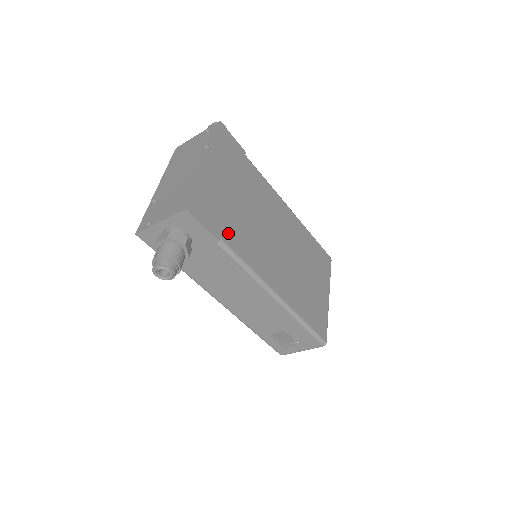
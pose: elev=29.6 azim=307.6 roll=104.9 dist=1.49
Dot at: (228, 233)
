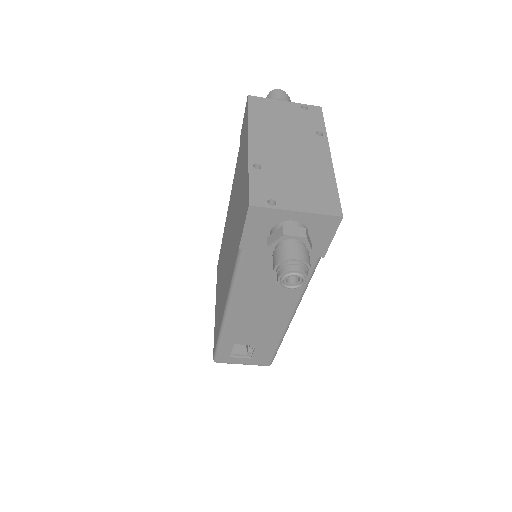
Dot at: occluded
